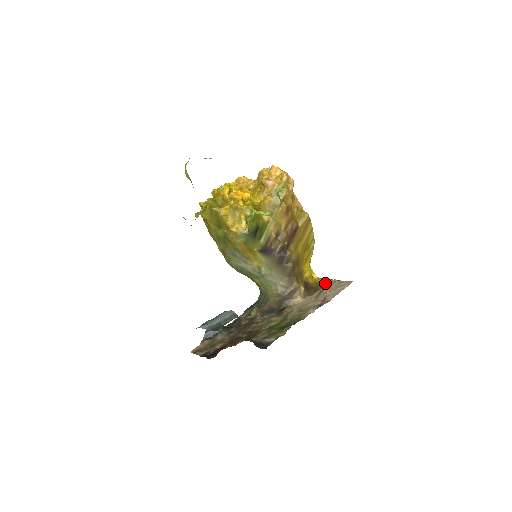
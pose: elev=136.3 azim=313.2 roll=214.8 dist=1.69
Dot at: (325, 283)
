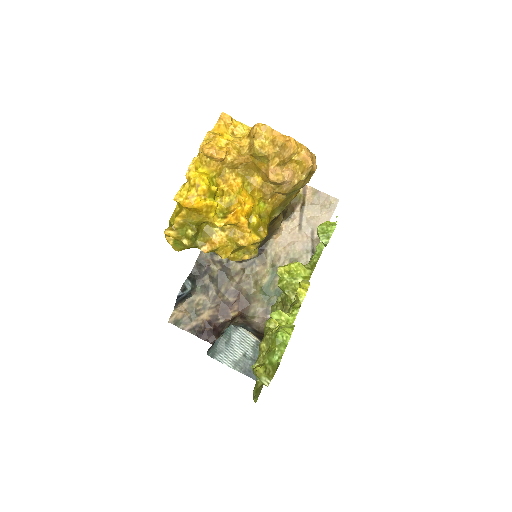
Dot at: (301, 194)
